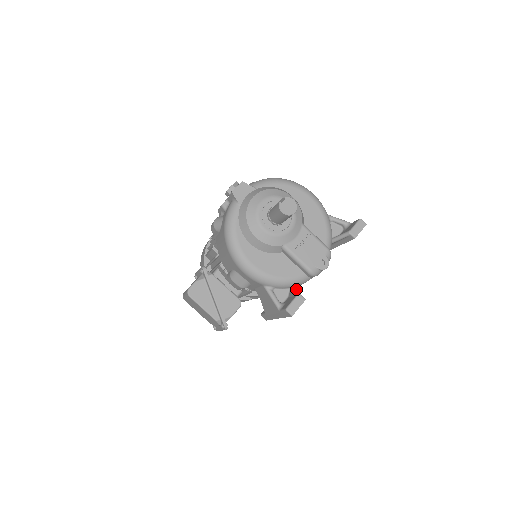
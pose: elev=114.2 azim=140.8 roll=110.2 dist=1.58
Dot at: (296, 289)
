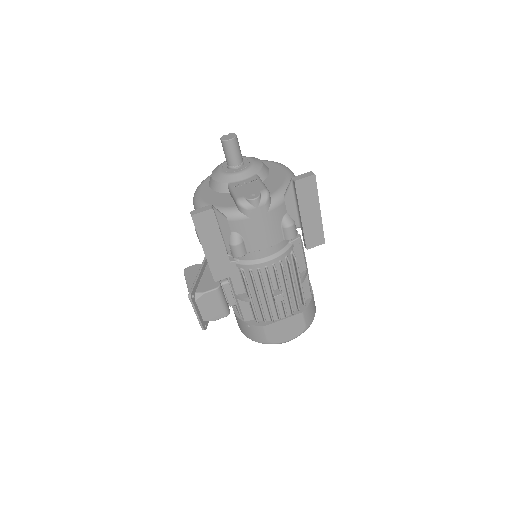
Dot at: (216, 209)
